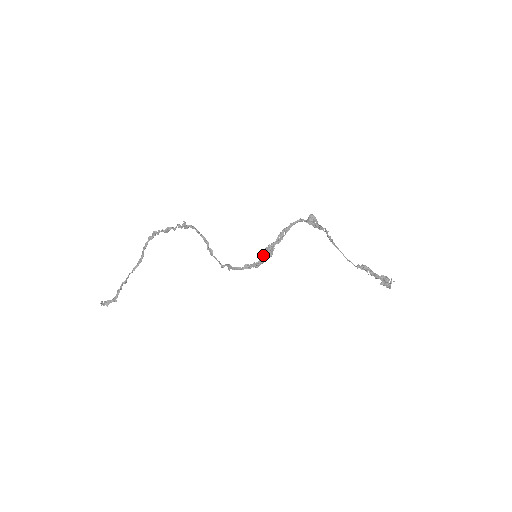
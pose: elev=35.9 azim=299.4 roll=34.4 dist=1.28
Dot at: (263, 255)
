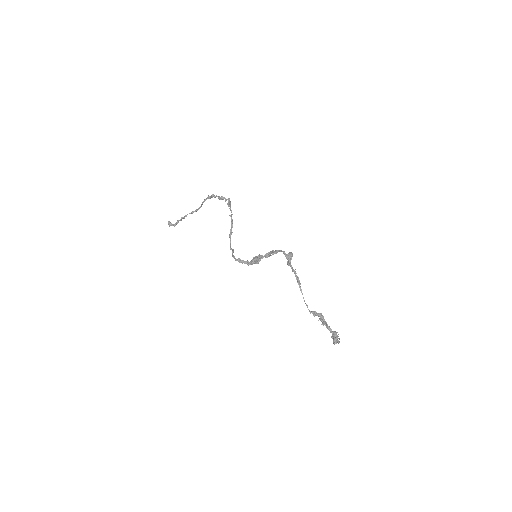
Dot at: (254, 259)
